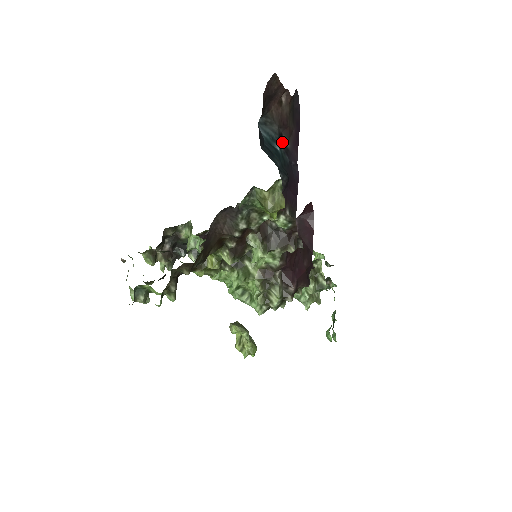
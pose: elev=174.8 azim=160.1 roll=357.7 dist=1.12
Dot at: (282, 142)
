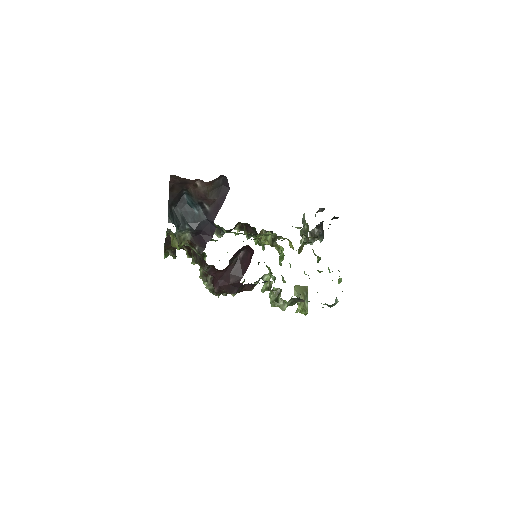
Dot at: (203, 207)
